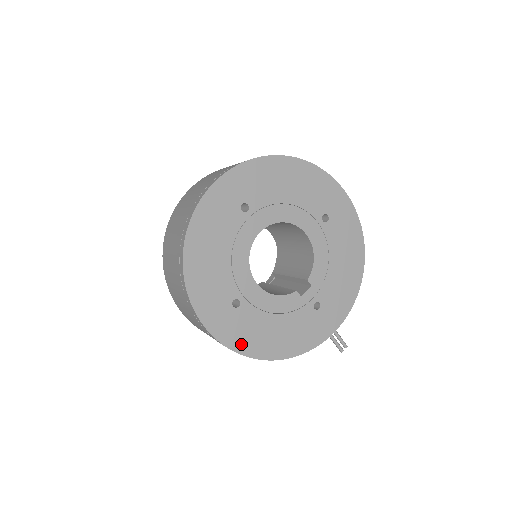
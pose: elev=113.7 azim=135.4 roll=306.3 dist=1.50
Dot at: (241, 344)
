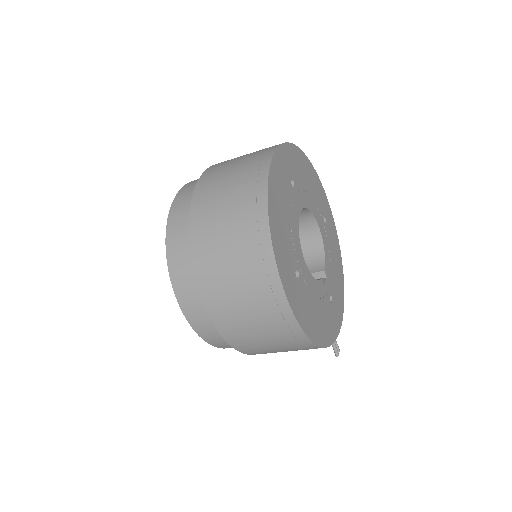
Dot at: (303, 321)
